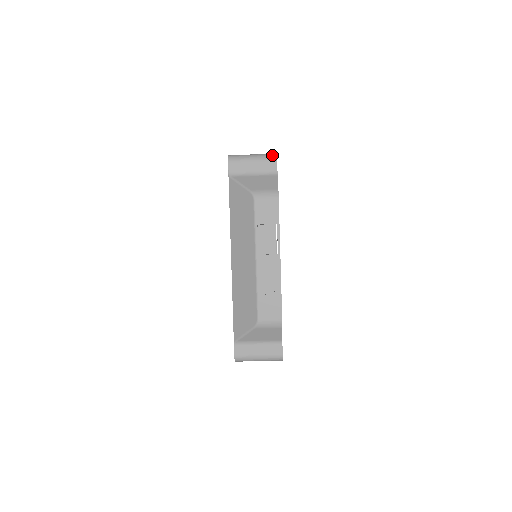
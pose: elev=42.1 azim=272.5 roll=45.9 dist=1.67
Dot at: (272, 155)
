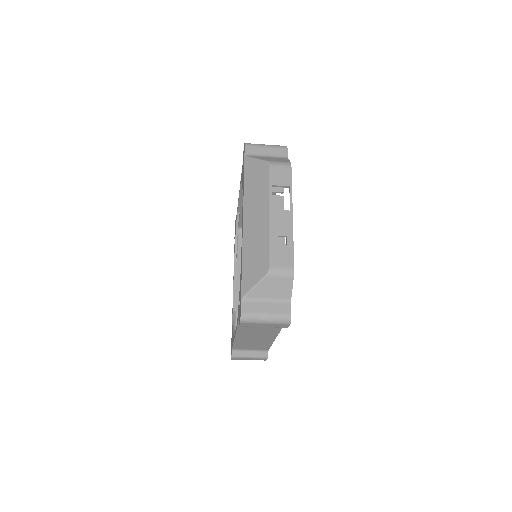
Dot at: occluded
